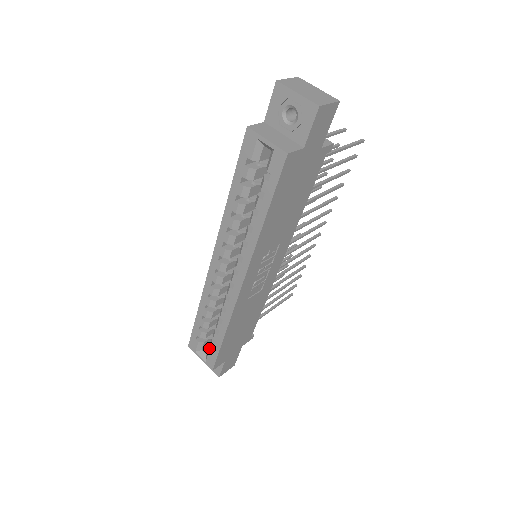
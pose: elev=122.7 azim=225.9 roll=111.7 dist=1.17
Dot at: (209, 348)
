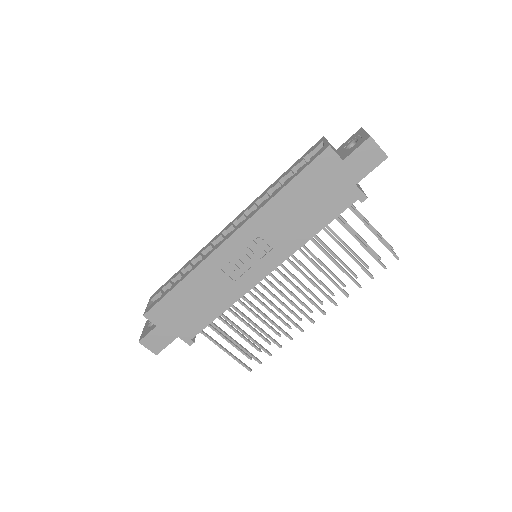
Dot at: occluded
